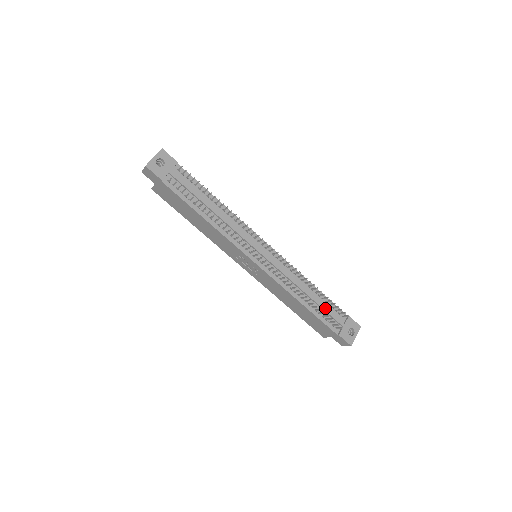
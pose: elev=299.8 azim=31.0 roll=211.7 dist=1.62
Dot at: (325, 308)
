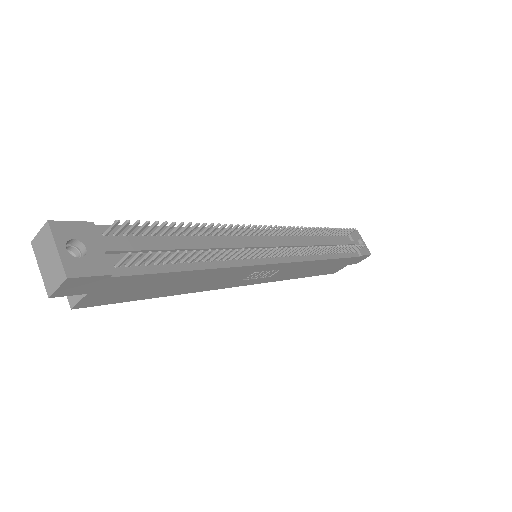
Dot at: (338, 242)
